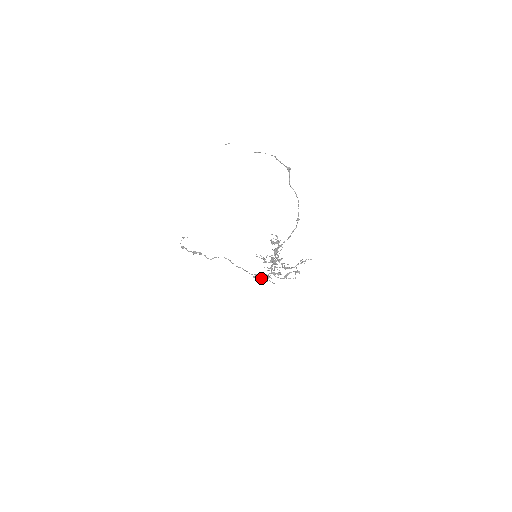
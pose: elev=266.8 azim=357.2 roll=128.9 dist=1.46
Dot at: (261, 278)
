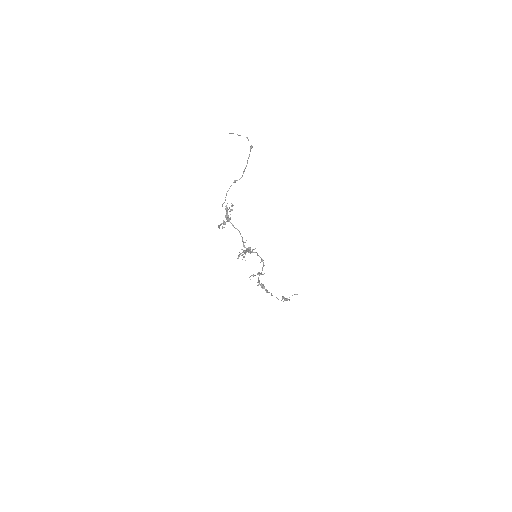
Dot at: (262, 288)
